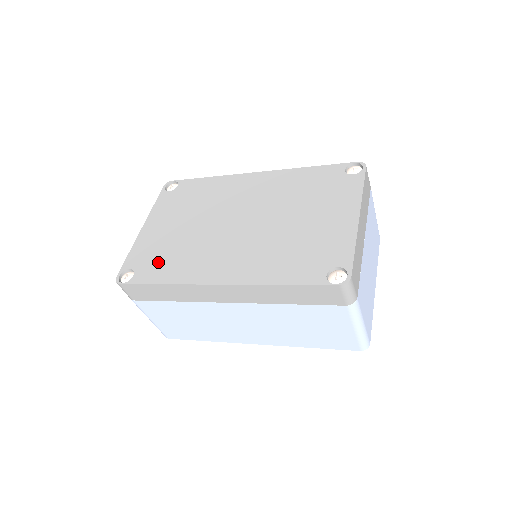
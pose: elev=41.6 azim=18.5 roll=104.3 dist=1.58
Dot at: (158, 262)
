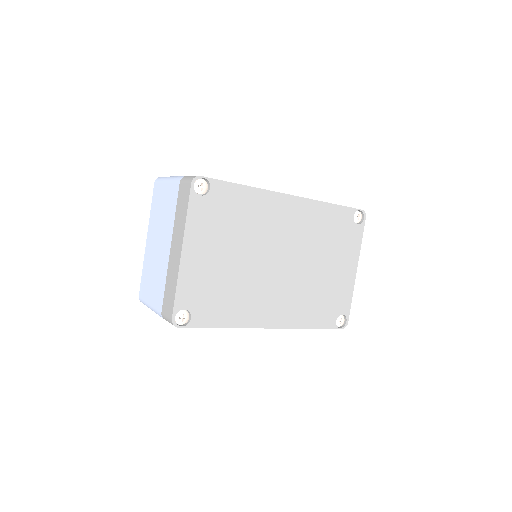
Dot at: (214, 303)
